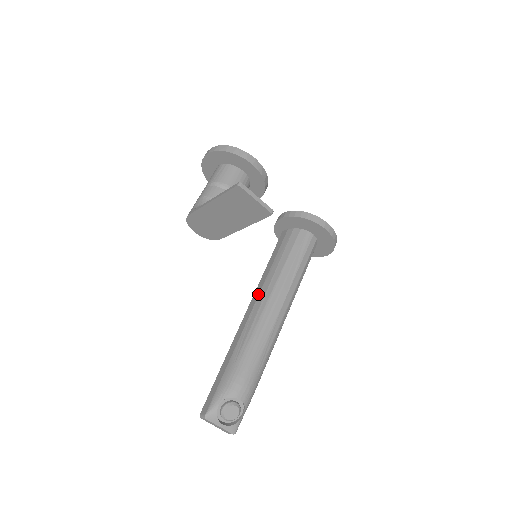
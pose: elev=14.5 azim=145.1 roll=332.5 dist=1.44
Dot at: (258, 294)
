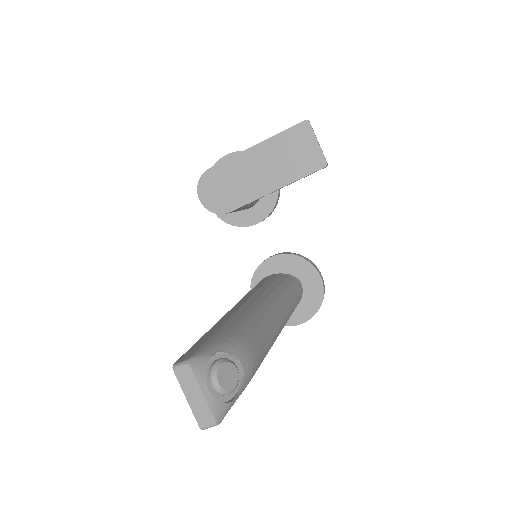
Dot at: (250, 296)
